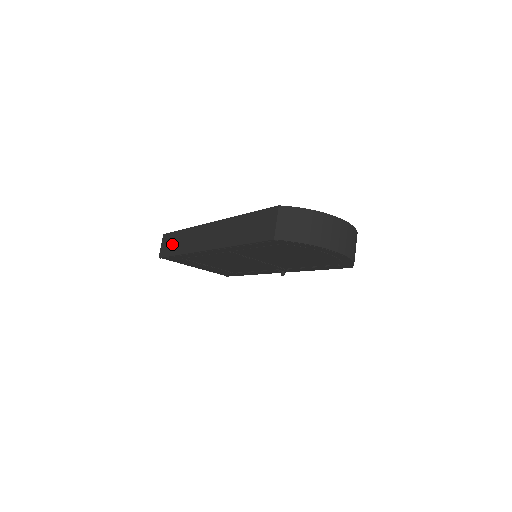
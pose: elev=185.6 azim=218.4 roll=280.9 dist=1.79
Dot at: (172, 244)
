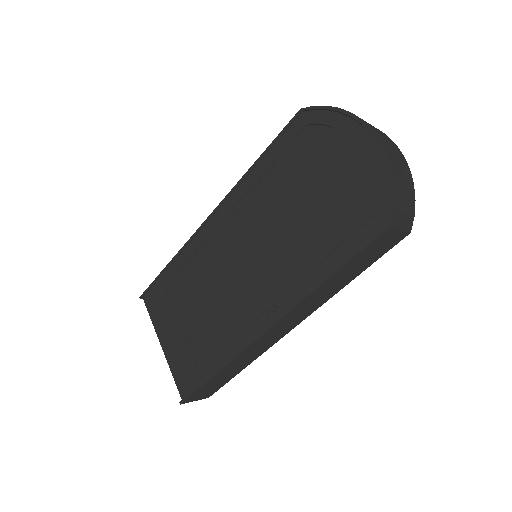
Dot at: occluded
